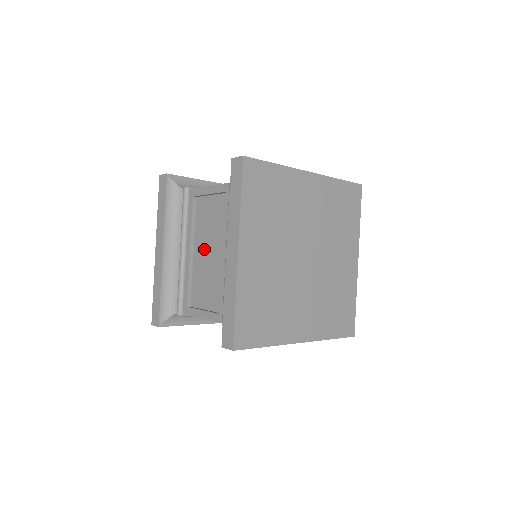
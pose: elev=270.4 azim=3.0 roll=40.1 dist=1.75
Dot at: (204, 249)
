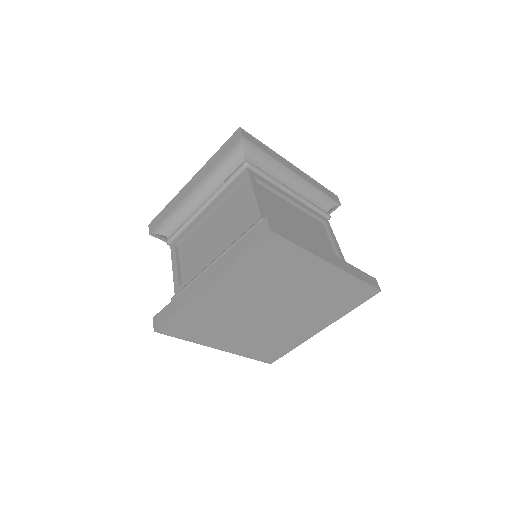
Dot at: (214, 227)
